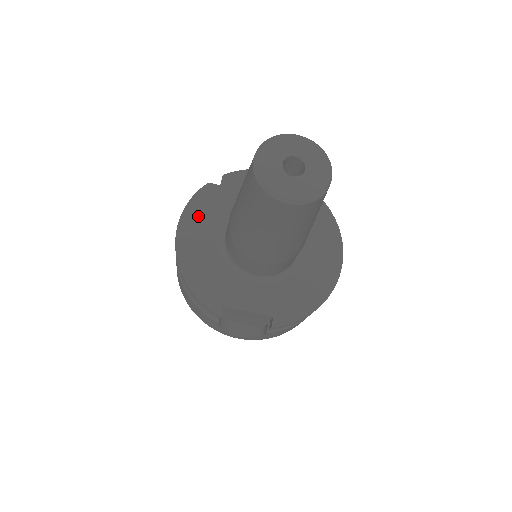
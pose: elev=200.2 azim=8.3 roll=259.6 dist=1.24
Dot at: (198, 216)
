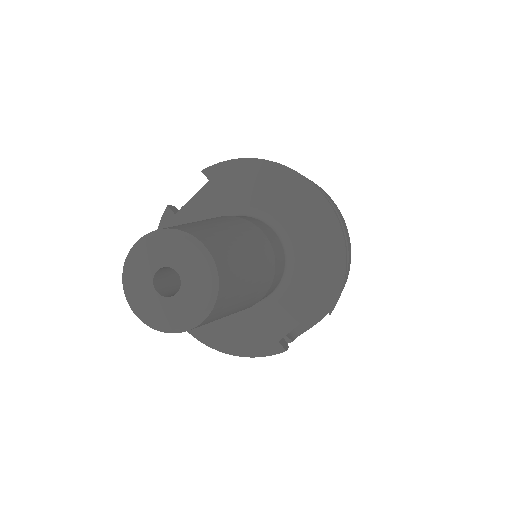
Dot at: occluded
